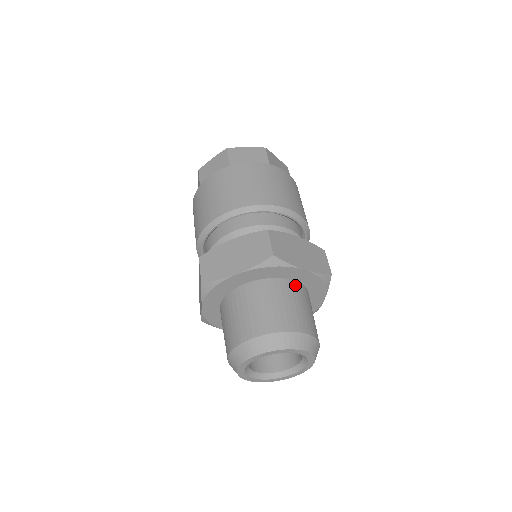
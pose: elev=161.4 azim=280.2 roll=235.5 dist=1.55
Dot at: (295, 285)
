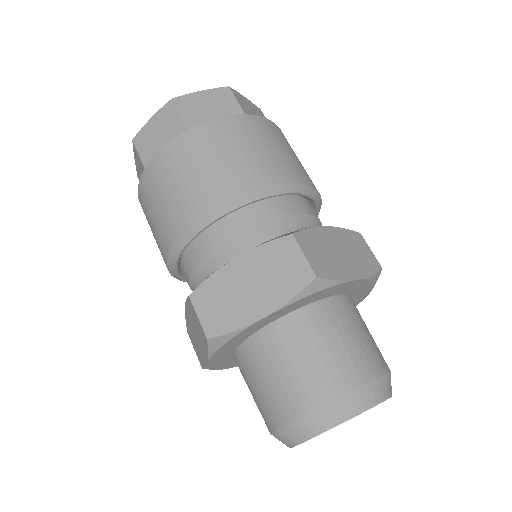
Dot at: (342, 302)
